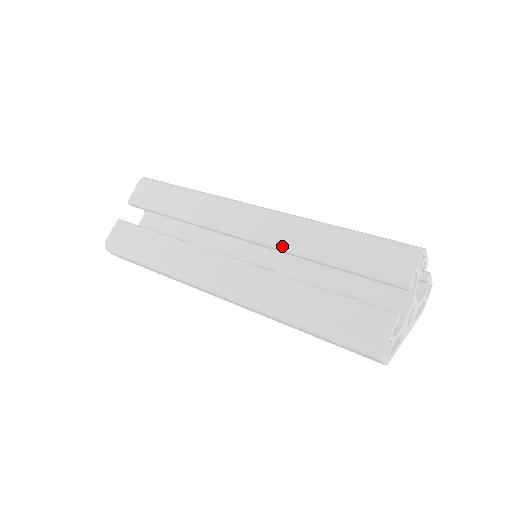
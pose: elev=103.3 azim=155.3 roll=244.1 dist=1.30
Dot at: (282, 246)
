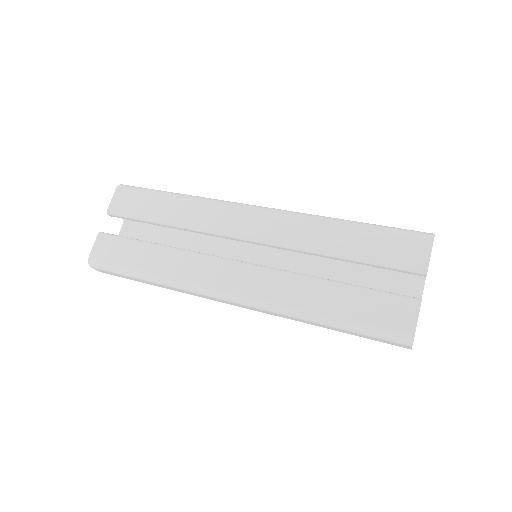
Dot at: (291, 245)
